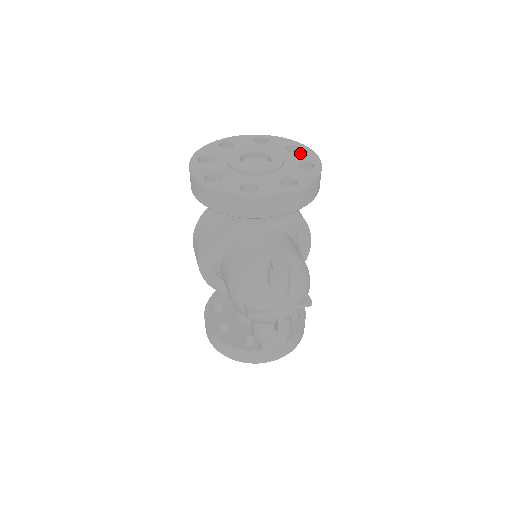
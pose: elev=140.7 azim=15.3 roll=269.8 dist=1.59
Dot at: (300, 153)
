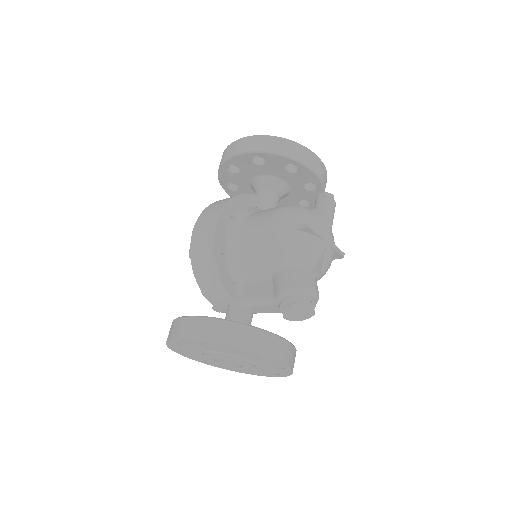
Dot at: occluded
